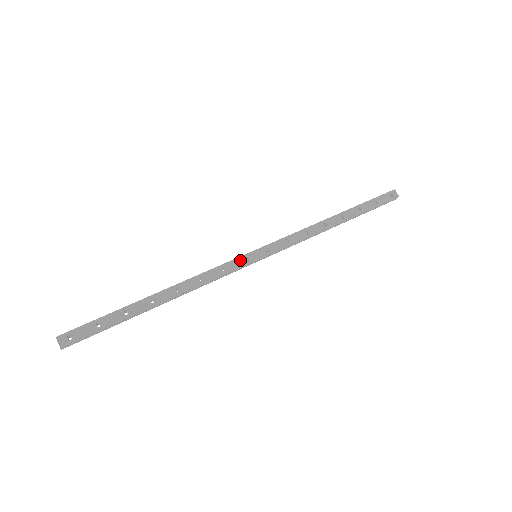
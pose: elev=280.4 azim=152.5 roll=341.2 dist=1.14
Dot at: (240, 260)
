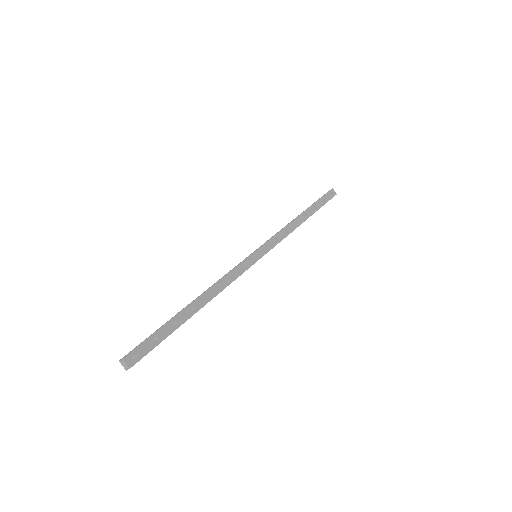
Dot at: (247, 261)
